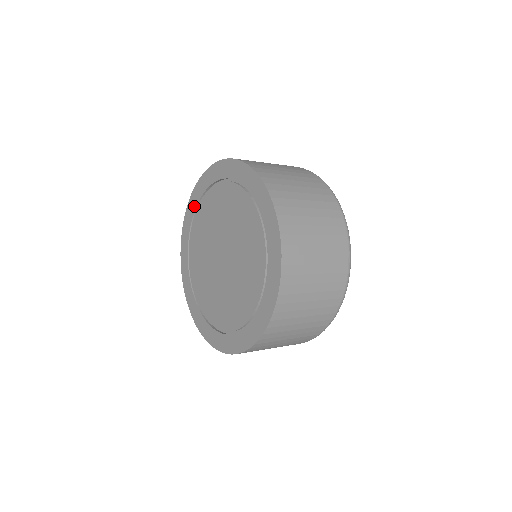
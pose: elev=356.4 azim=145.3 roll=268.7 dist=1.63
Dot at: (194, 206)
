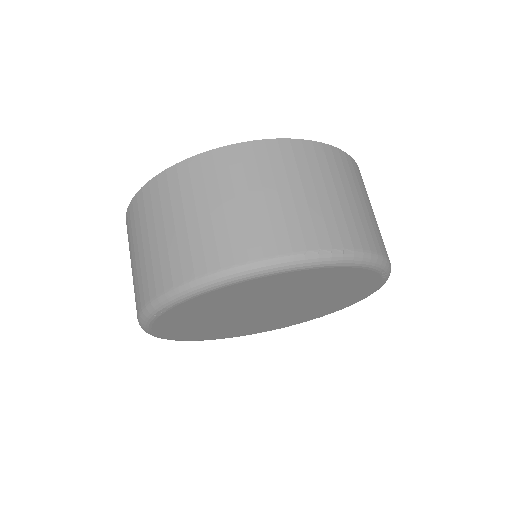
Dot at: occluded
